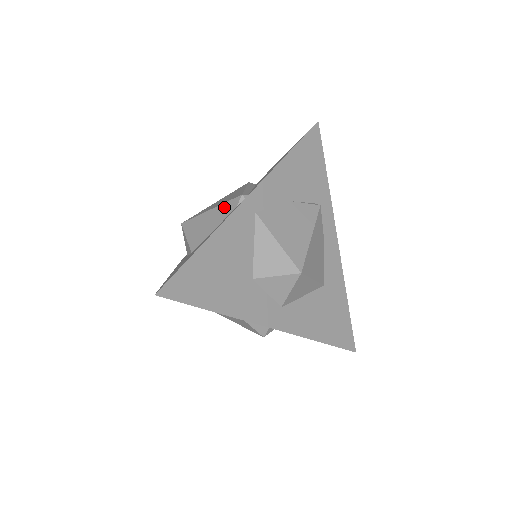
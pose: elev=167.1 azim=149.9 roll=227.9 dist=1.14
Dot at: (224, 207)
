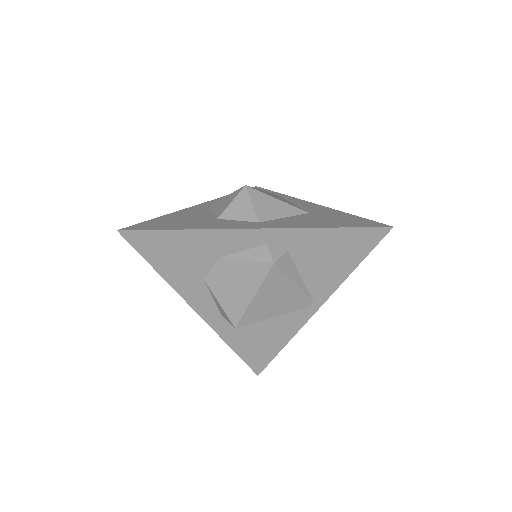
Dot at: occluded
